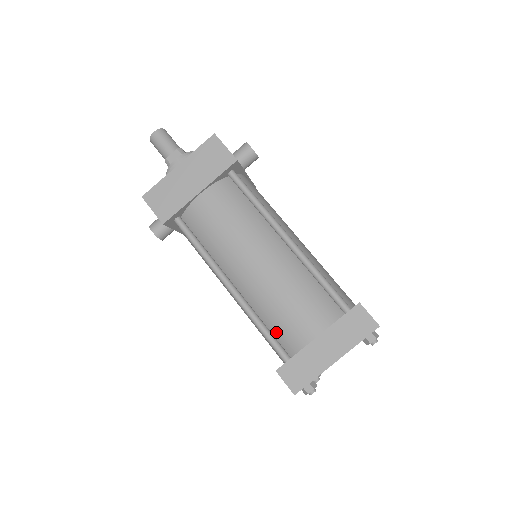
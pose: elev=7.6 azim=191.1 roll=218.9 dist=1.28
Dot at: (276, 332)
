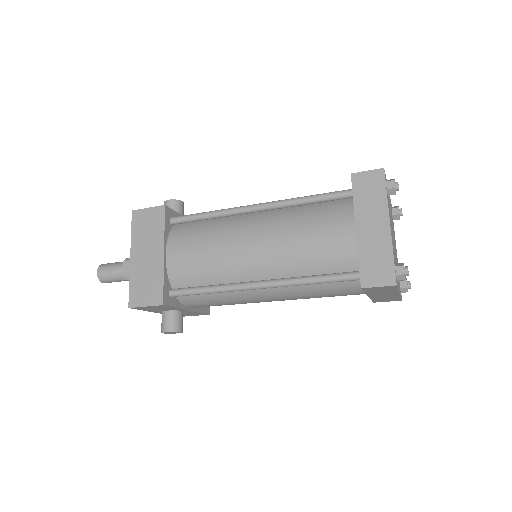
Dot at: (328, 269)
